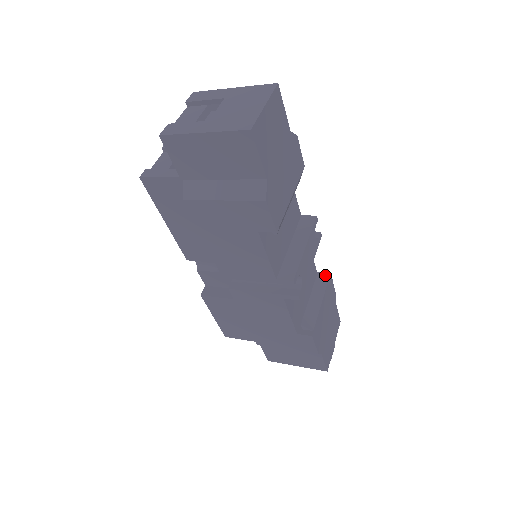
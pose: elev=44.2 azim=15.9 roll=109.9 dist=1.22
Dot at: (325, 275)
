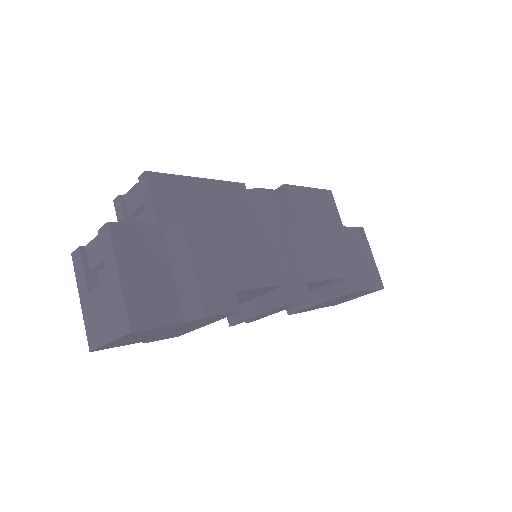
Dot at: (343, 289)
